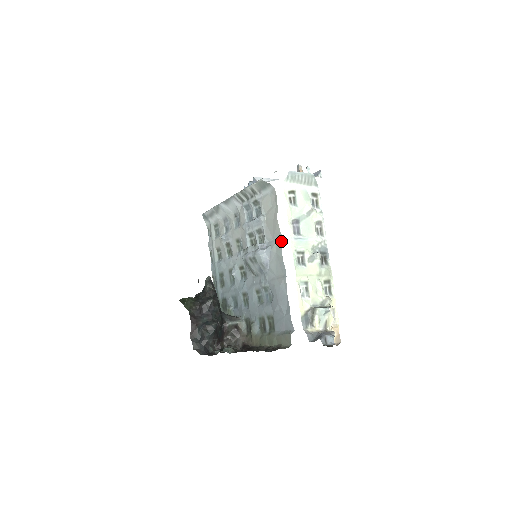
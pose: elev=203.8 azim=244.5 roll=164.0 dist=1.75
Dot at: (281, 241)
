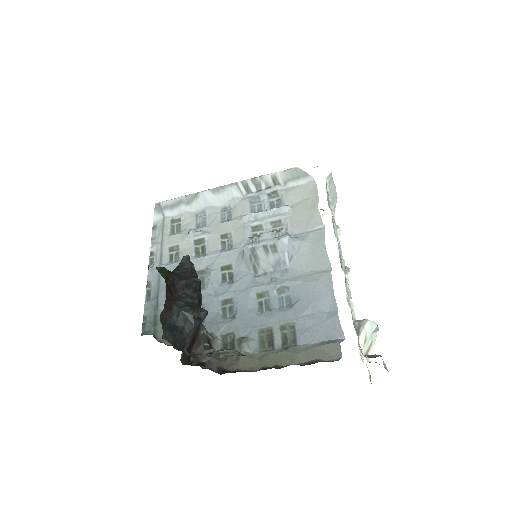
Dot at: (323, 231)
